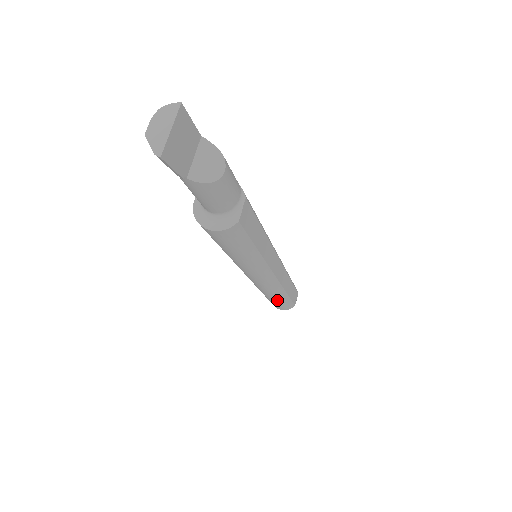
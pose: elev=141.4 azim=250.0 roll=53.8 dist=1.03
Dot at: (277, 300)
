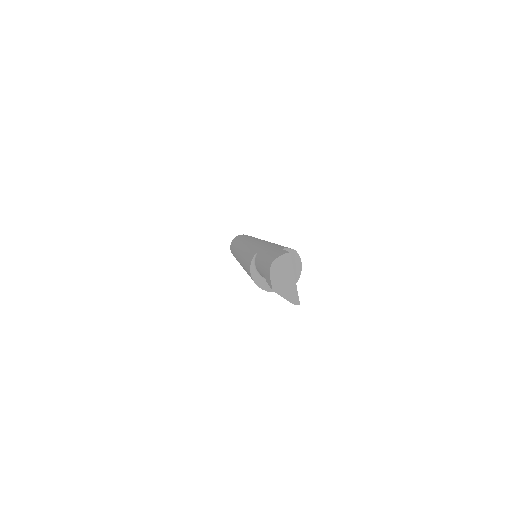
Dot at: occluded
